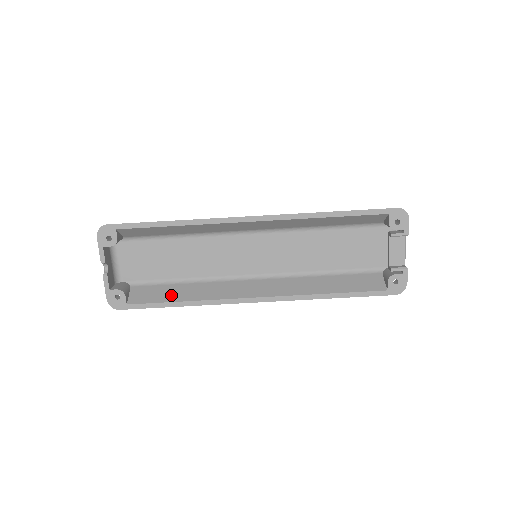
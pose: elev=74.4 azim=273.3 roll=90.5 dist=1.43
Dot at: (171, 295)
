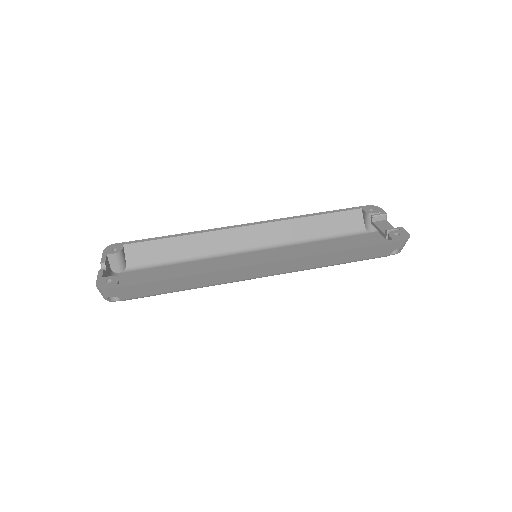
Dot at: occluded
